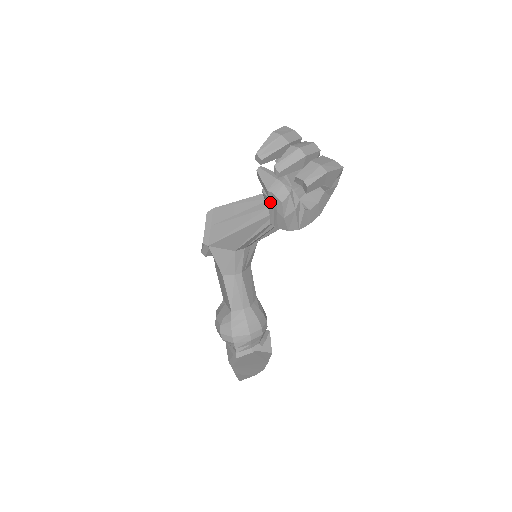
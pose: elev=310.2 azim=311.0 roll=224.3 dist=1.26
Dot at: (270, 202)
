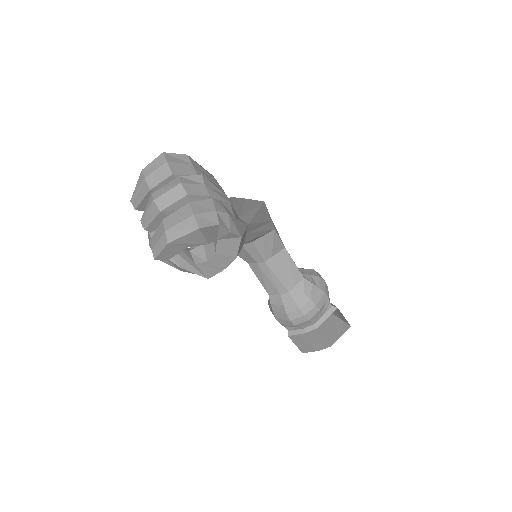
Dot at: occluded
